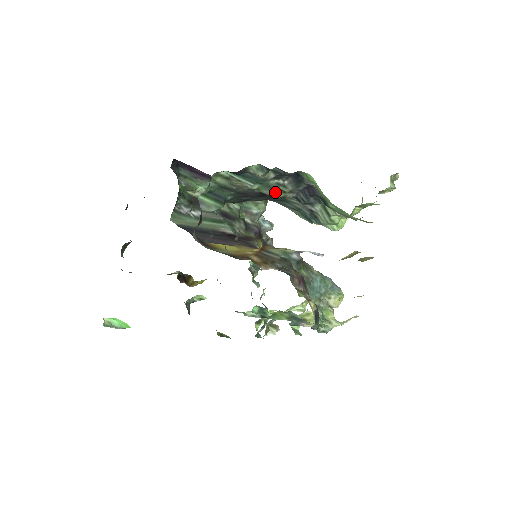
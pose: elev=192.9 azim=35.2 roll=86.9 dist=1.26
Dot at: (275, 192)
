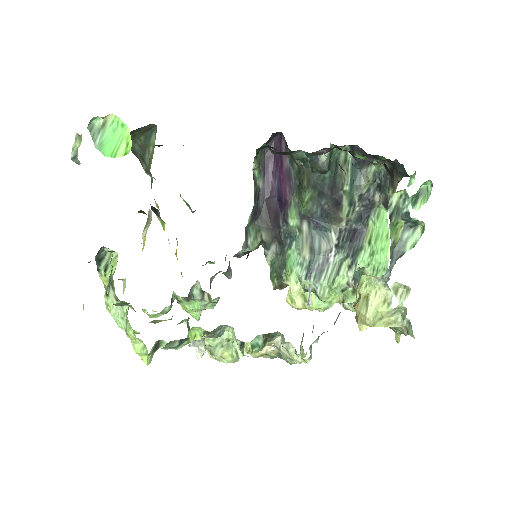
Dot at: (346, 207)
